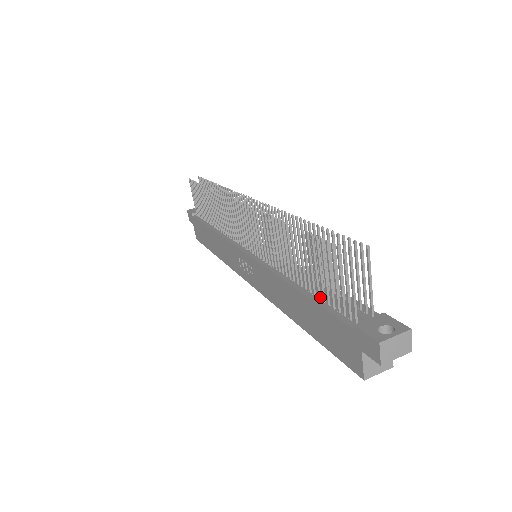
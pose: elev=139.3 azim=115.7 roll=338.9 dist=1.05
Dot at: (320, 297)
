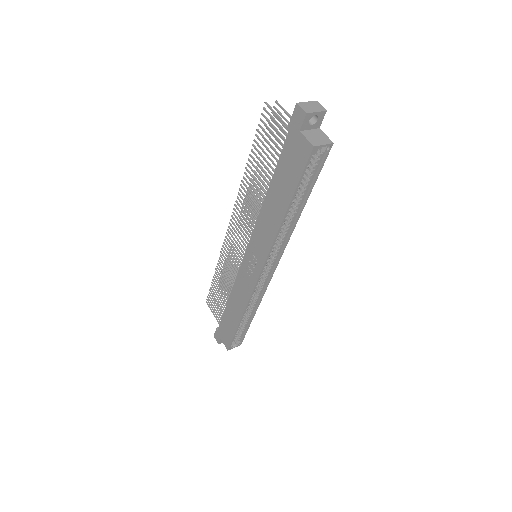
Dot at: occluded
